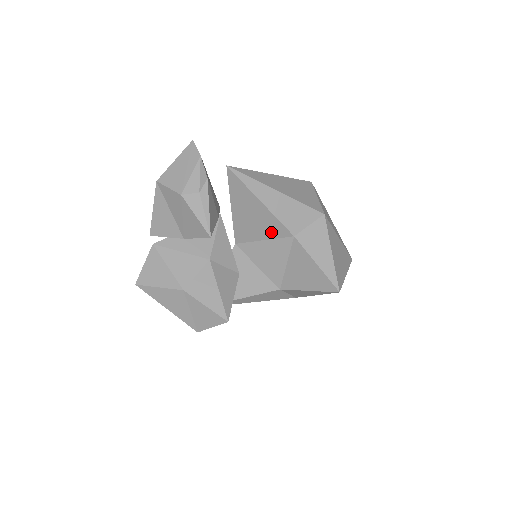
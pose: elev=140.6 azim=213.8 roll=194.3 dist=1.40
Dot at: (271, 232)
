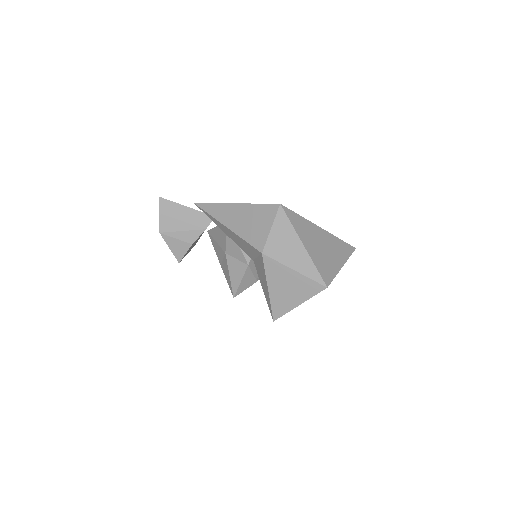
Dot at: occluded
